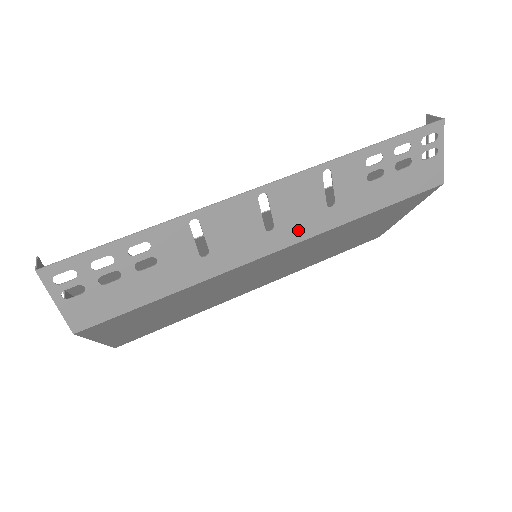
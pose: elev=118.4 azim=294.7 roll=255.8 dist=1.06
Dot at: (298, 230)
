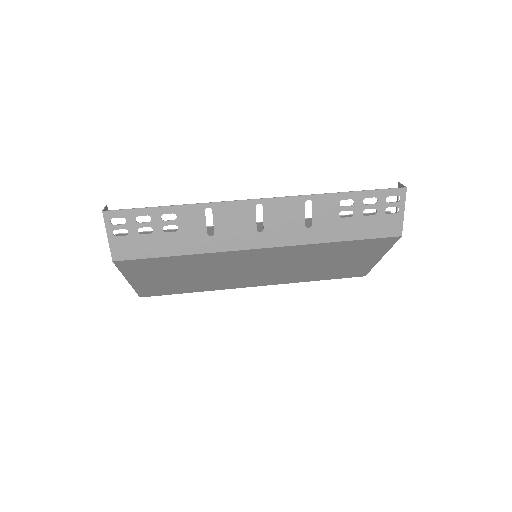
Dot at: (281, 237)
